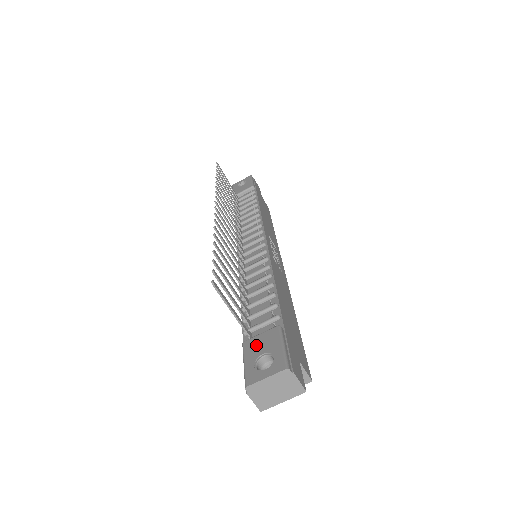
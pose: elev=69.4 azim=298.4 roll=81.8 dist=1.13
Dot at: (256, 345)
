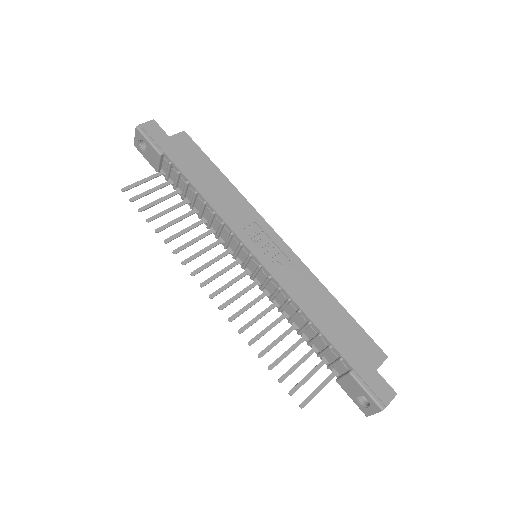
Dot at: (347, 387)
